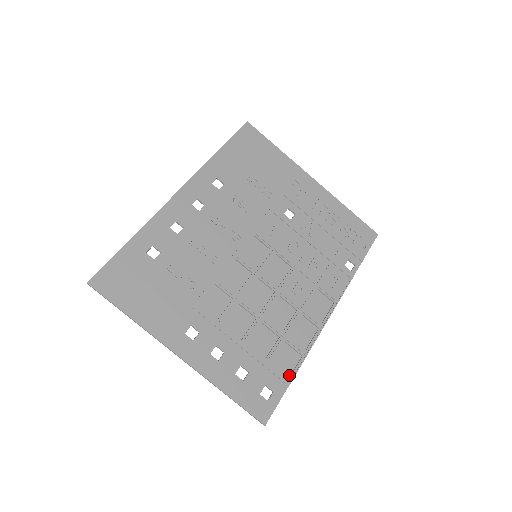
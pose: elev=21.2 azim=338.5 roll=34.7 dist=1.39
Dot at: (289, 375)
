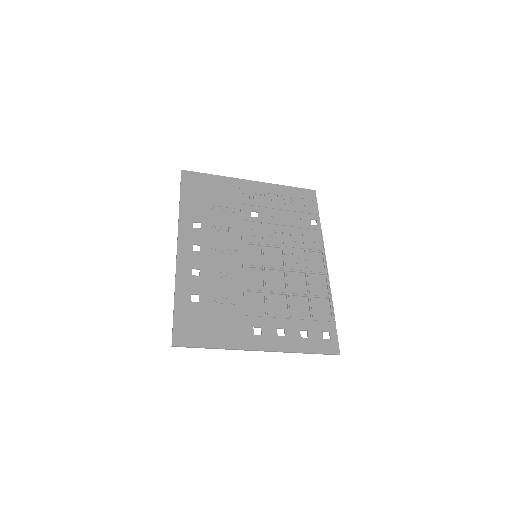
Dot at: (330, 315)
